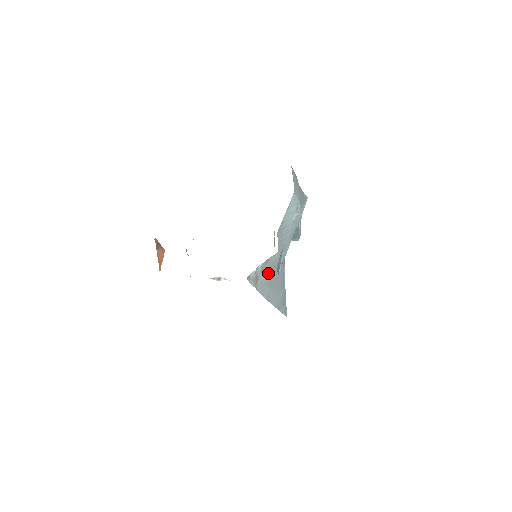
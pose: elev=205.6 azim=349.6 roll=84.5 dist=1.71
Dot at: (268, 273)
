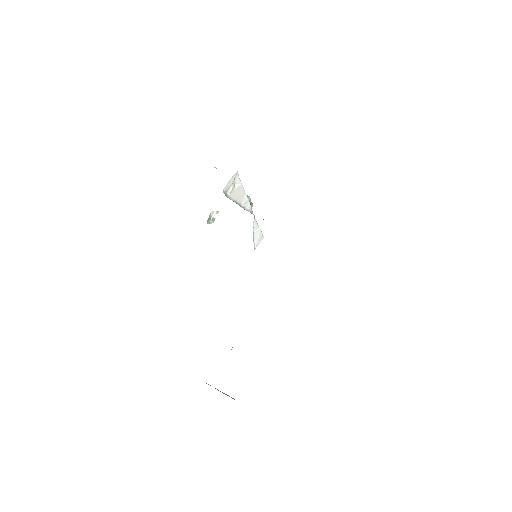
Dot at: occluded
